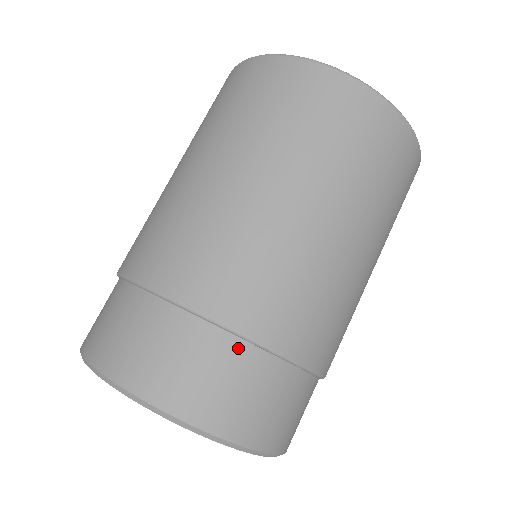
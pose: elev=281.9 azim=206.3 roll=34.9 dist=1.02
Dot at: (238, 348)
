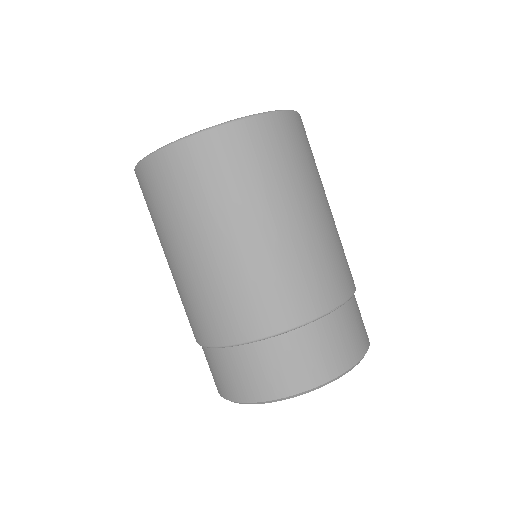
Dot at: (347, 309)
